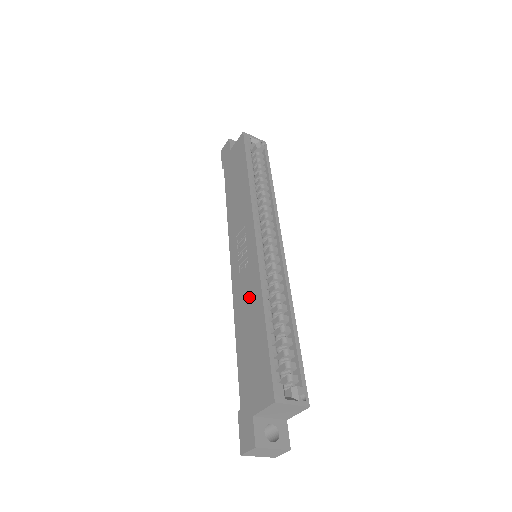
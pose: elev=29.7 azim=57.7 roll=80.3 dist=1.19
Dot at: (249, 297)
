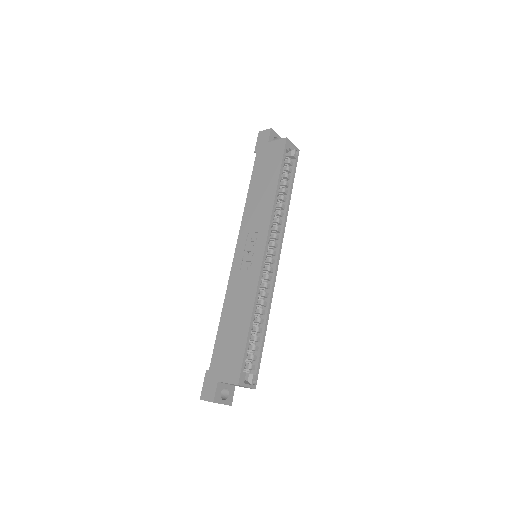
Dot at: (243, 295)
